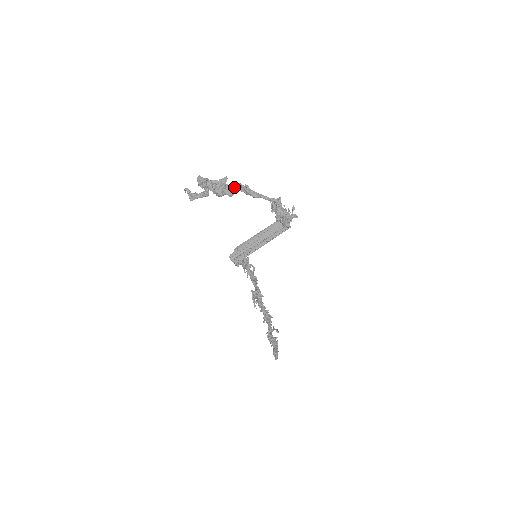
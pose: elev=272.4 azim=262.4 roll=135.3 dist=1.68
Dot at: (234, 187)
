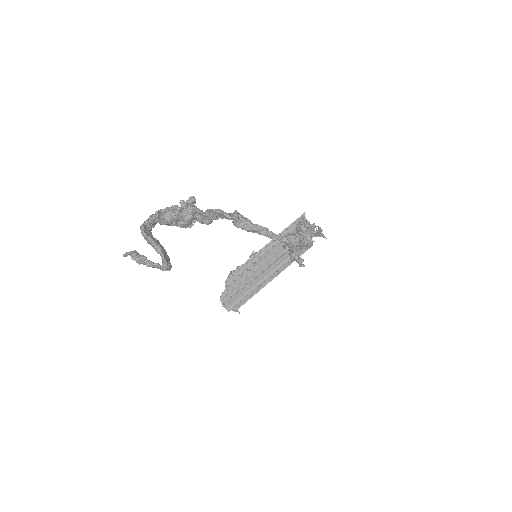
Dot at: (211, 215)
